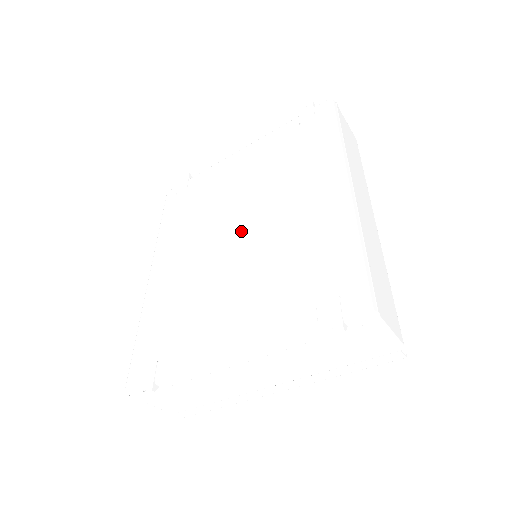
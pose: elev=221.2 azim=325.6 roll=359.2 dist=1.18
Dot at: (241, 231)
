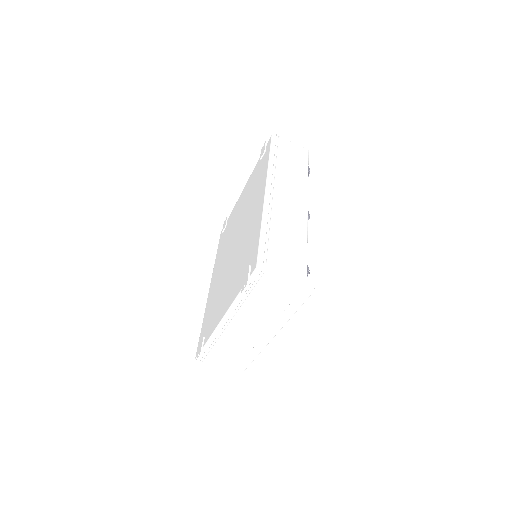
Dot at: (235, 244)
